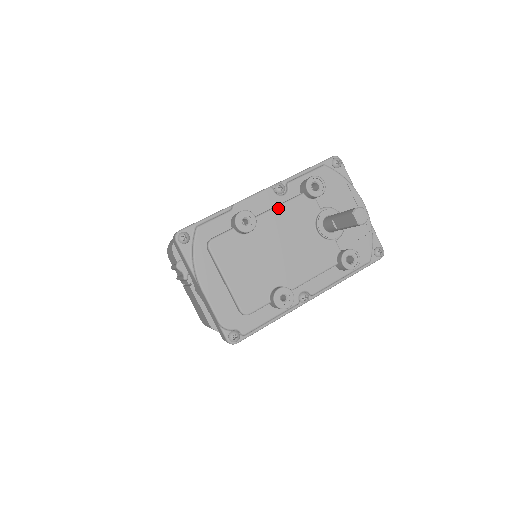
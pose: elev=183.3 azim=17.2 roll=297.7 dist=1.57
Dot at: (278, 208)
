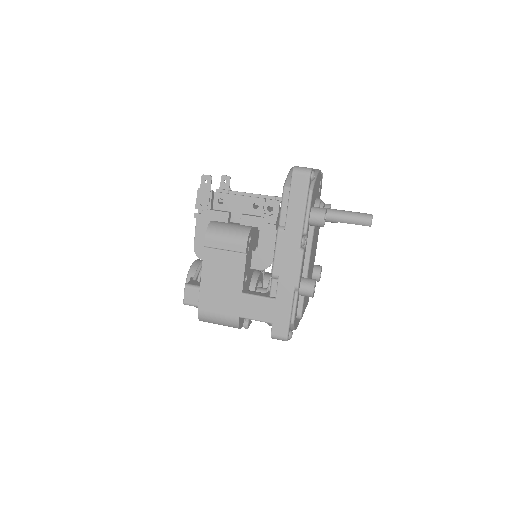
Dot at: occluded
